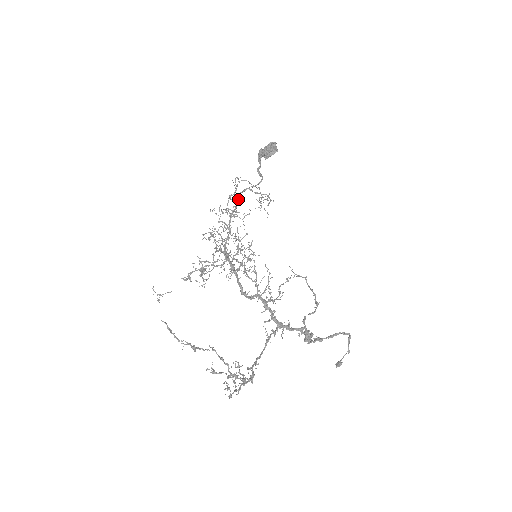
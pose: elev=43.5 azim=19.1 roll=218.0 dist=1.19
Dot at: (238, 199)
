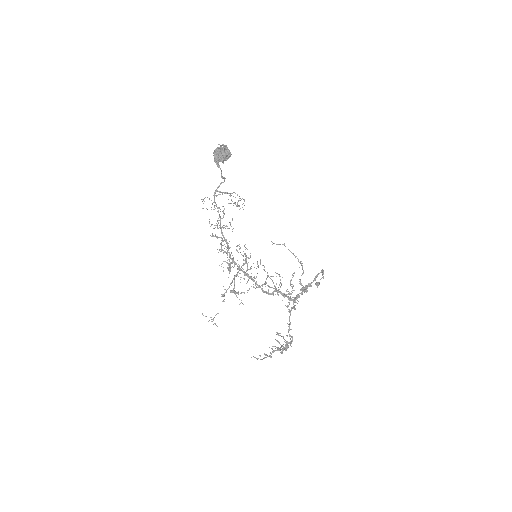
Dot at: occluded
